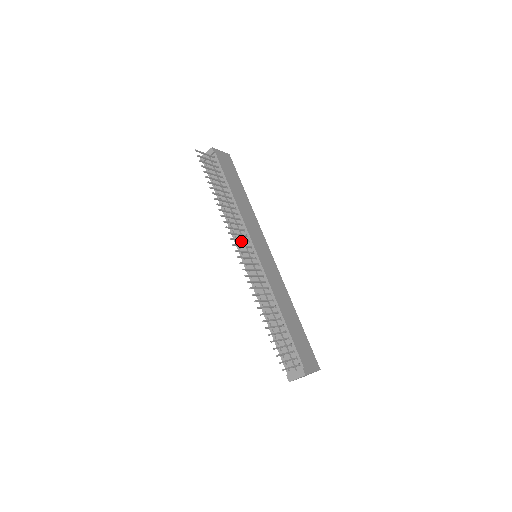
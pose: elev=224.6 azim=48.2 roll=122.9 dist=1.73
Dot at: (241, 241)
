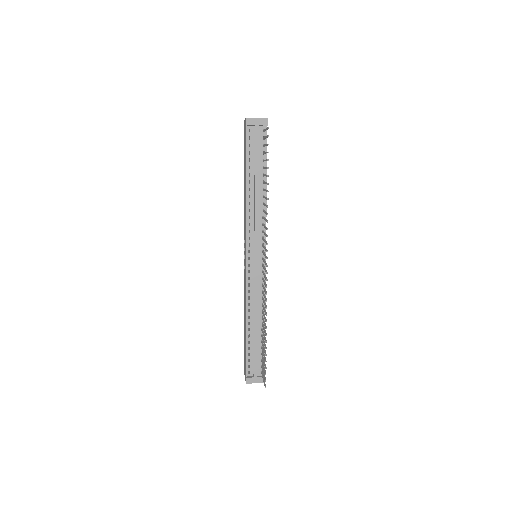
Dot at: (256, 241)
